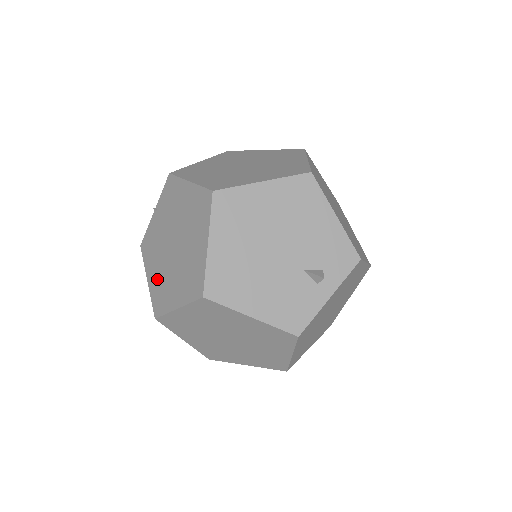
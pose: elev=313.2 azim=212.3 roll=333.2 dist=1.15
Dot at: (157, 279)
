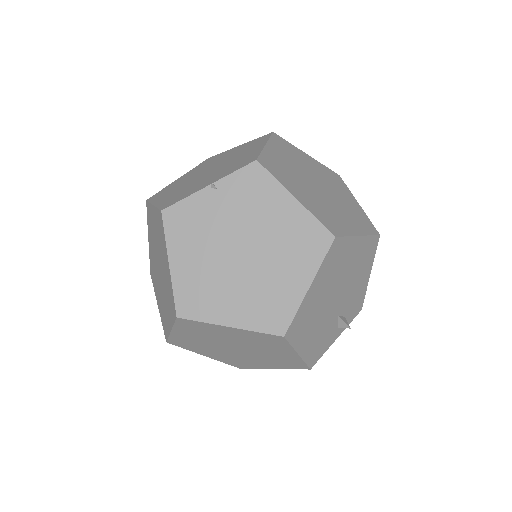
Dot at: (195, 274)
